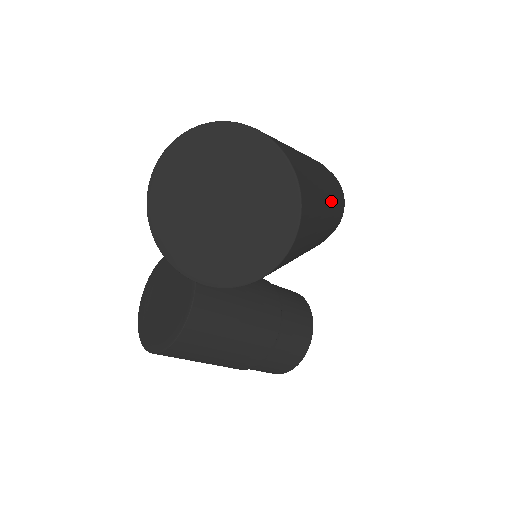
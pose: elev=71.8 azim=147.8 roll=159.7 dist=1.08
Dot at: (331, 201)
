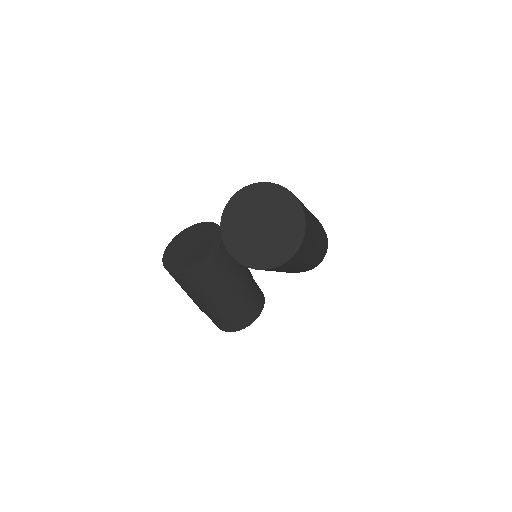
Dot at: (314, 255)
